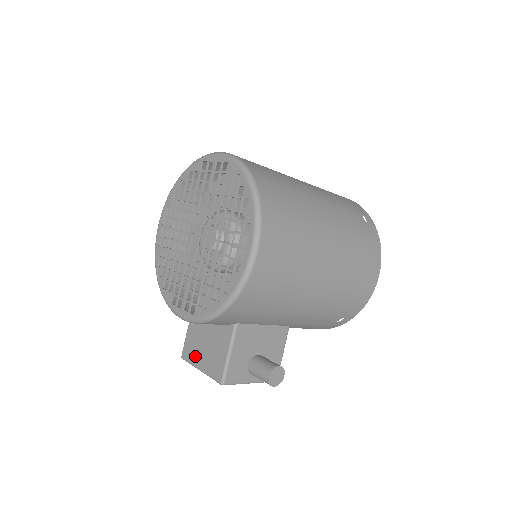
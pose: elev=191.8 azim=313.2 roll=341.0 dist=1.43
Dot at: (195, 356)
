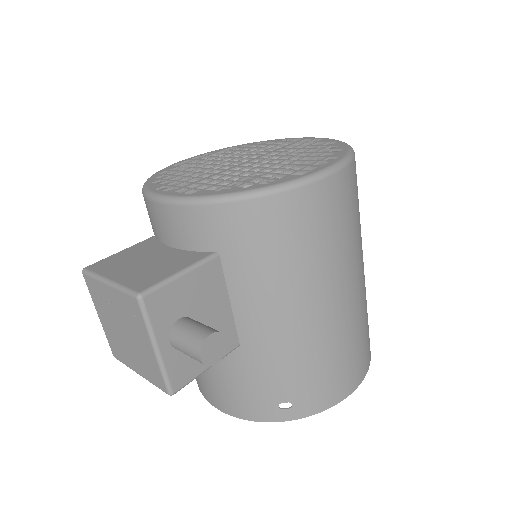
Dot at: (113, 268)
